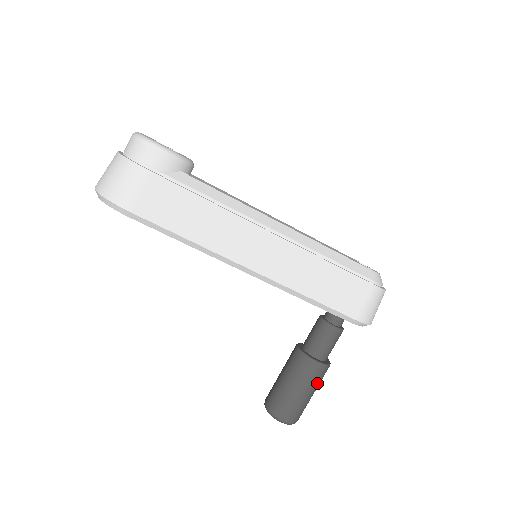
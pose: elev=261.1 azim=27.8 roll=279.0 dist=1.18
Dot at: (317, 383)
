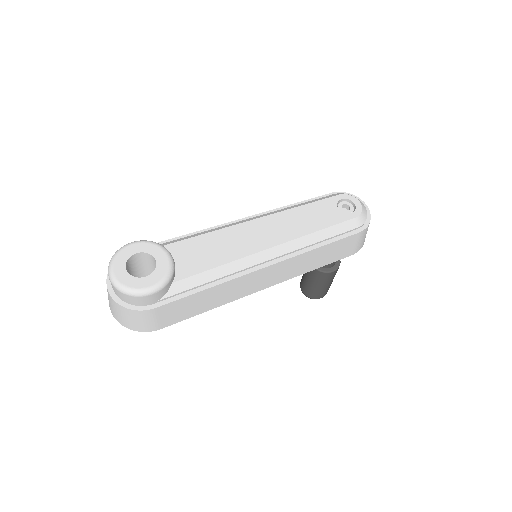
Dot at: occluded
